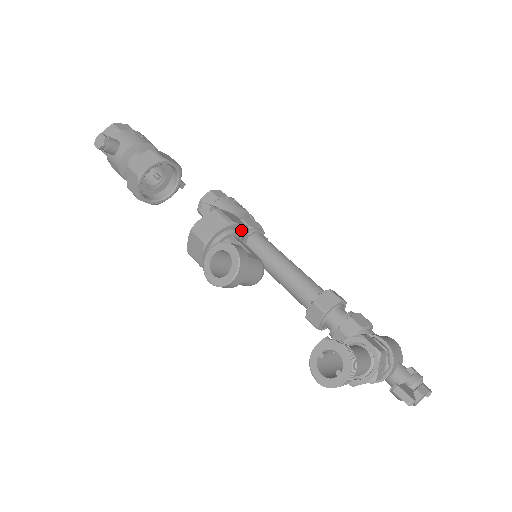
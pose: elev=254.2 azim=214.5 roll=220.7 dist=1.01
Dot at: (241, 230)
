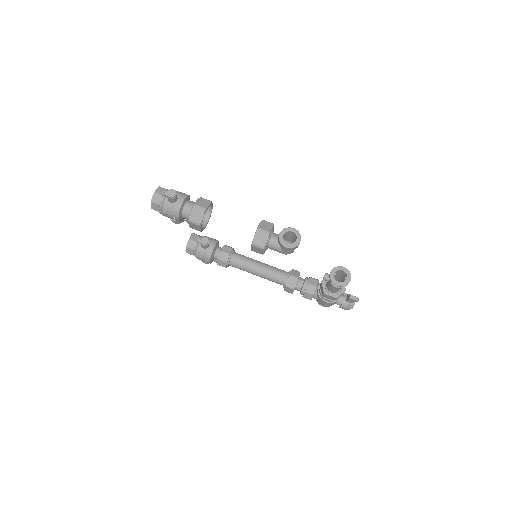
Dot at: occluded
